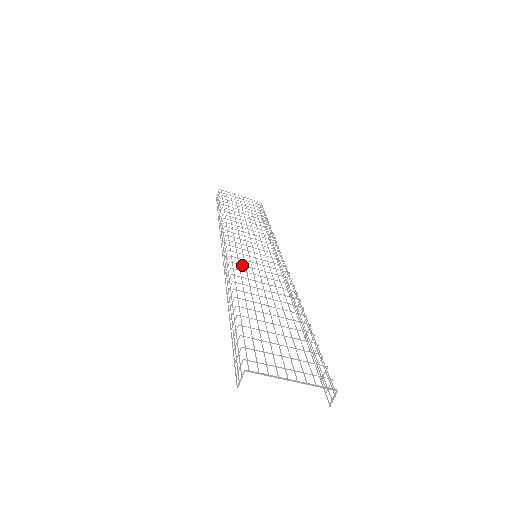
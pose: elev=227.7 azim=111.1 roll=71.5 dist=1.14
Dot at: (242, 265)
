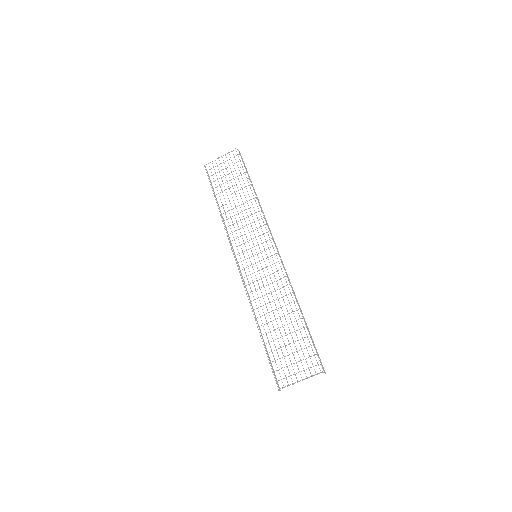
Dot at: occluded
